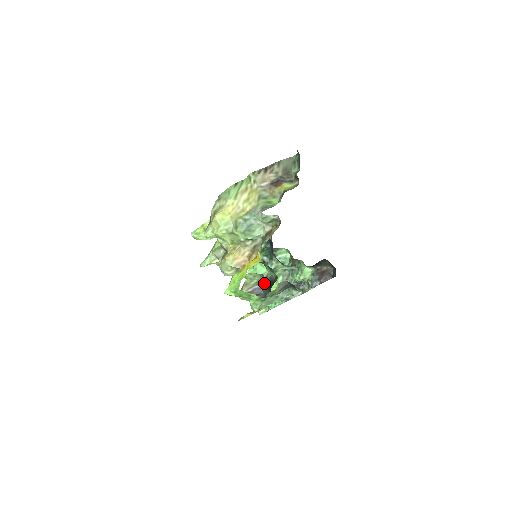
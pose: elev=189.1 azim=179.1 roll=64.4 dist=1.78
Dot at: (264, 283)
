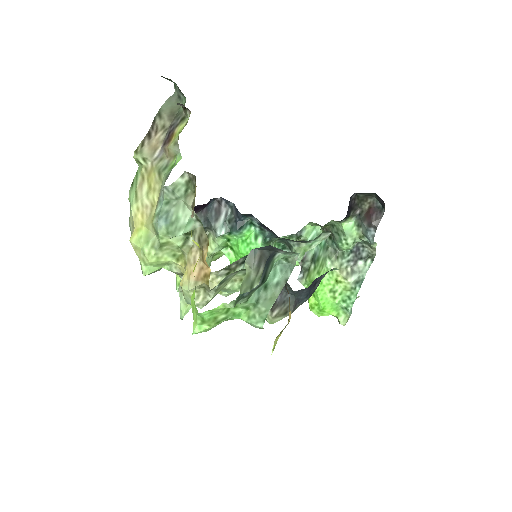
Dot at: occluded
